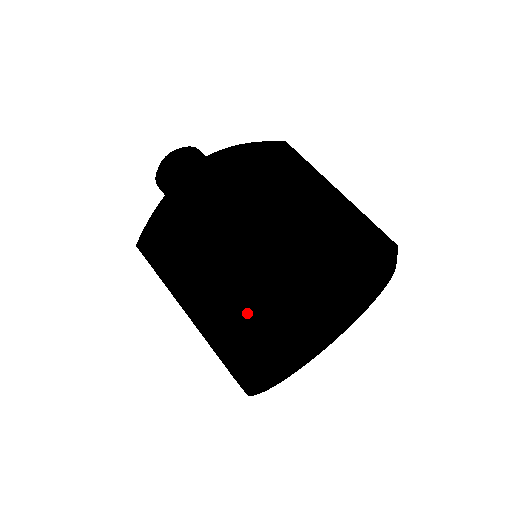
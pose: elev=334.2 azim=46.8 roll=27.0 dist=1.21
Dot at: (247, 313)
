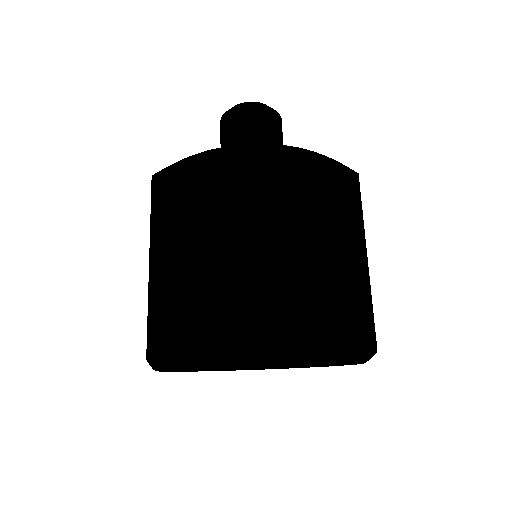
Dot at: (194, 317)
